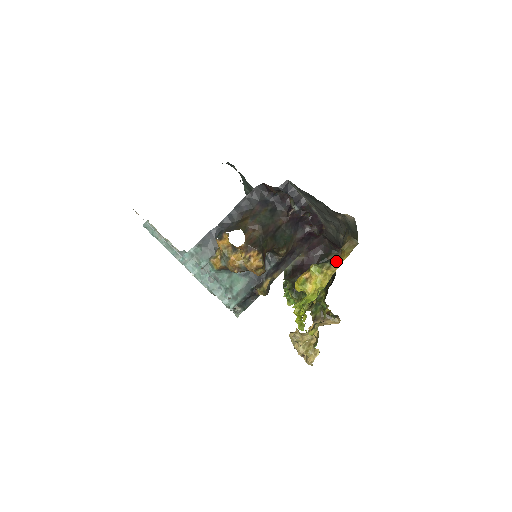
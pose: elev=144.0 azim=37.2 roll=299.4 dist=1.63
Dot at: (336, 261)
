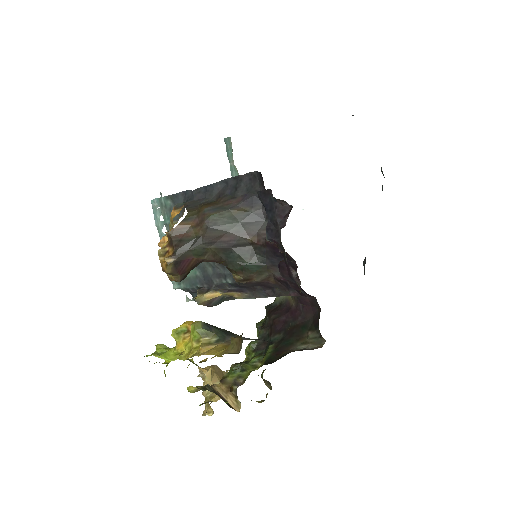
Dot at: (218, 345)
